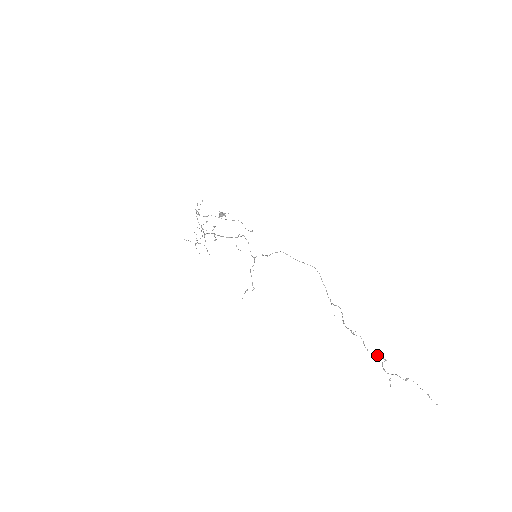
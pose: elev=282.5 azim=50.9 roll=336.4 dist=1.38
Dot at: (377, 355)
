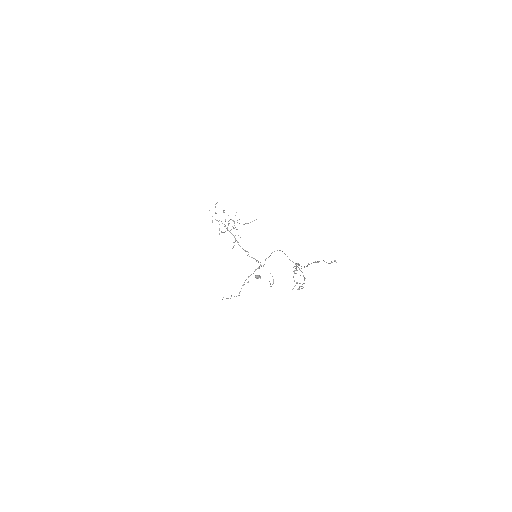
Dot at: occluded
